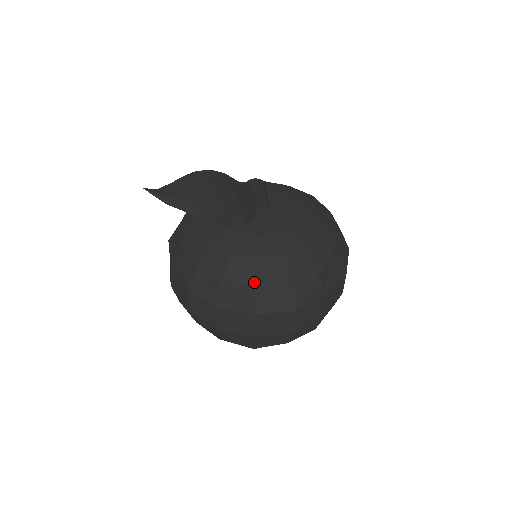
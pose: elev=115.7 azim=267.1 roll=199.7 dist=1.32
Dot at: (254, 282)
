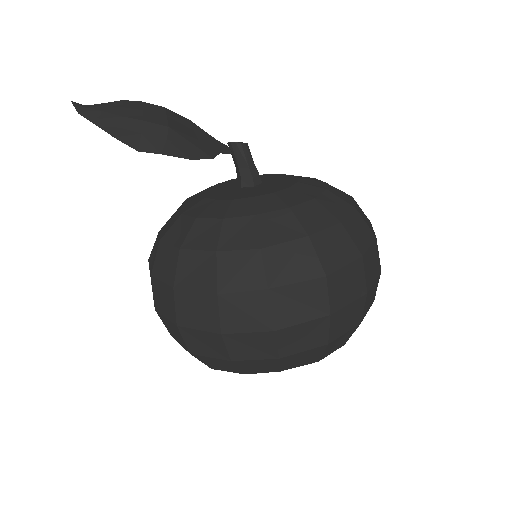
Dot at: (181, 244)
